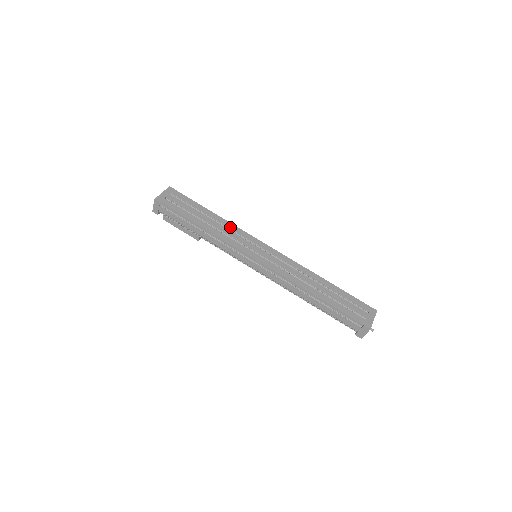
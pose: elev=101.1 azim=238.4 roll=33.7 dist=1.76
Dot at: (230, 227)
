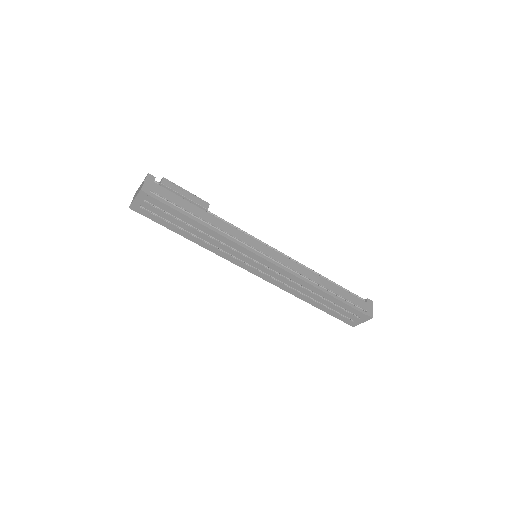
Dot at: (222, 241)
